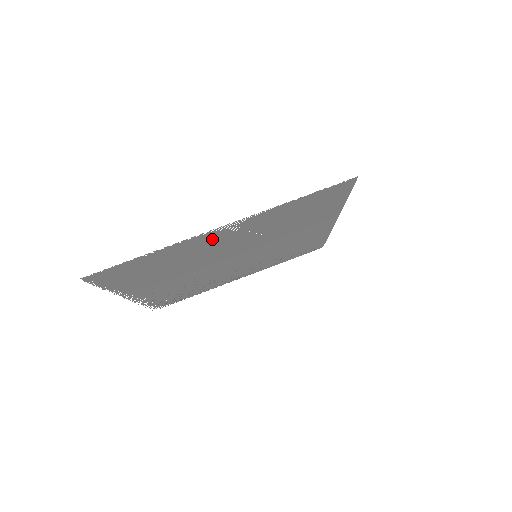
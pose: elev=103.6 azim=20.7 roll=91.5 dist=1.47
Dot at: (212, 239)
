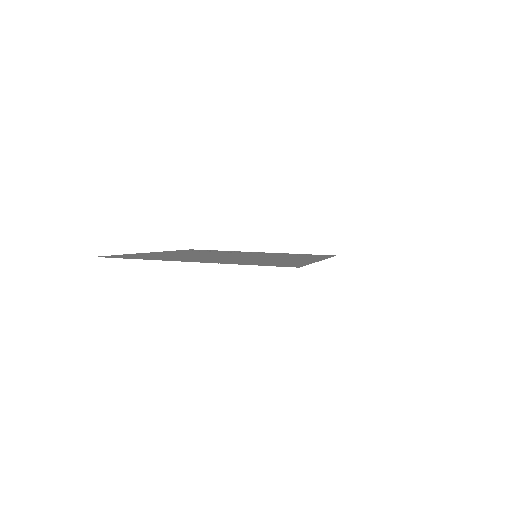
Dot at: occluded
